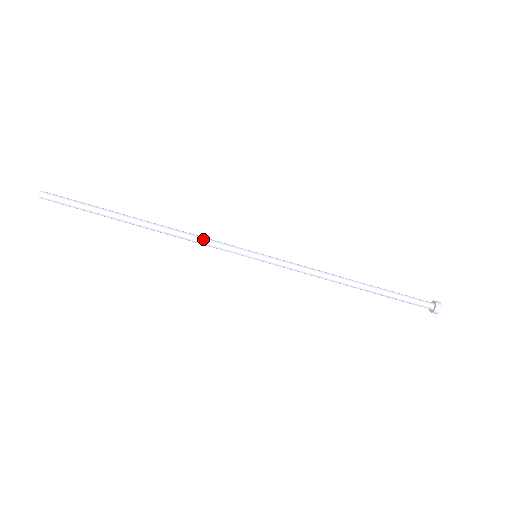
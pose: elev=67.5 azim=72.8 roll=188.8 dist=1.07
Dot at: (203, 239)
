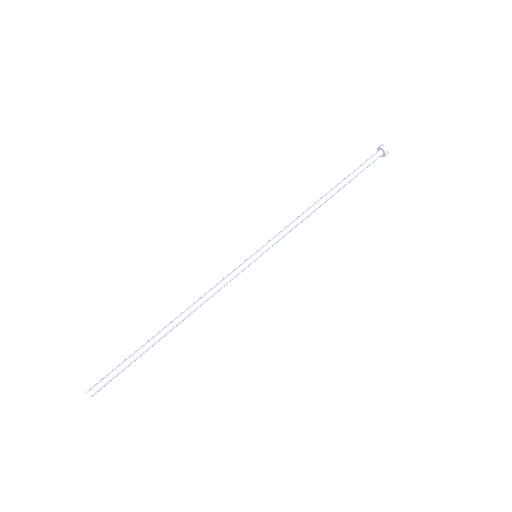
Dot at: (214, 287)
